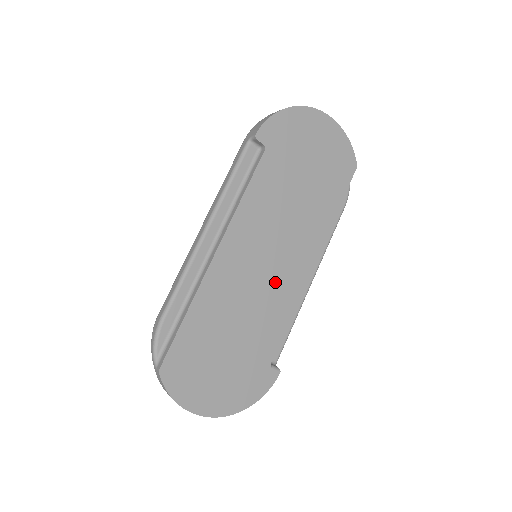
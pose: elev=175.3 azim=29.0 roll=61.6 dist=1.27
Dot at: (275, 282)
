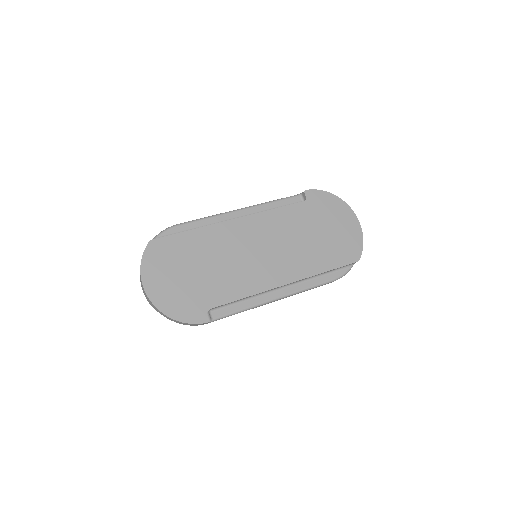
Dot at: (254, 268)
